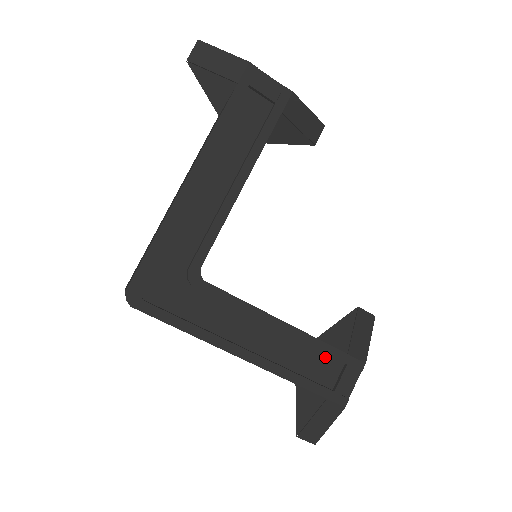
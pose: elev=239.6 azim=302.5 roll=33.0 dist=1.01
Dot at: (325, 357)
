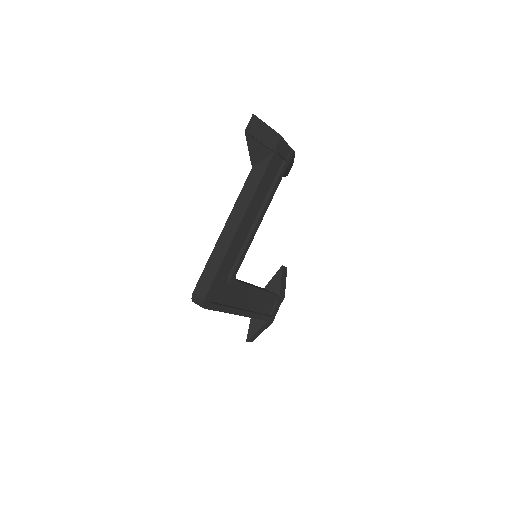
Dot at: (270, 300)
